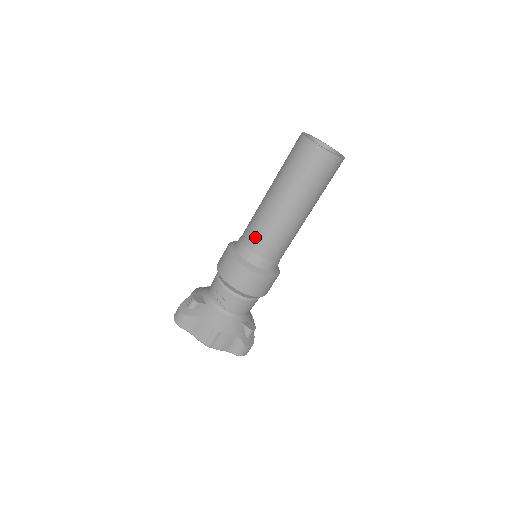
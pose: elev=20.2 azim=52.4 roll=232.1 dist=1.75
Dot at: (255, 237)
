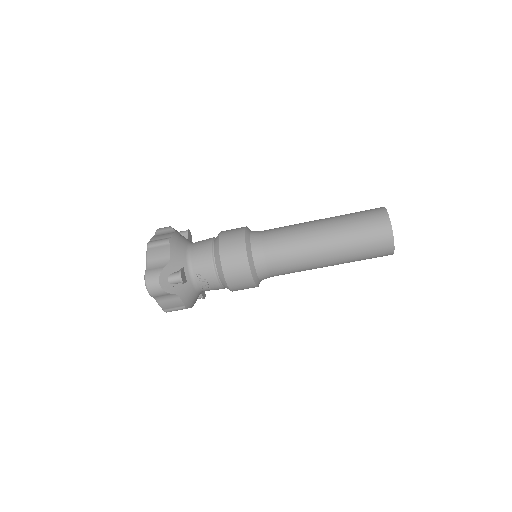
Dot at: (282, 266)
